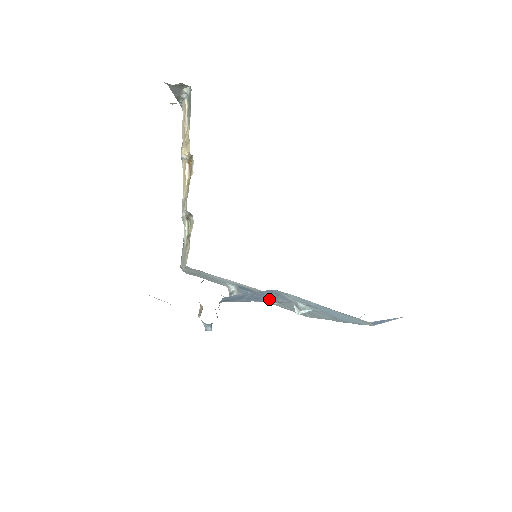
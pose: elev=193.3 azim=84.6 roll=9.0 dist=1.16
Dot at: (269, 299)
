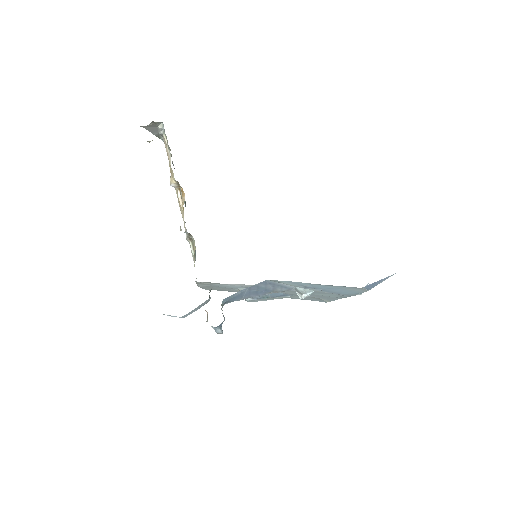
Dot at: (268, 291)
